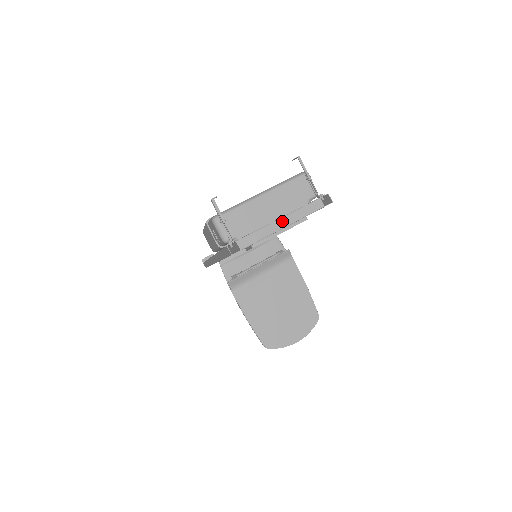
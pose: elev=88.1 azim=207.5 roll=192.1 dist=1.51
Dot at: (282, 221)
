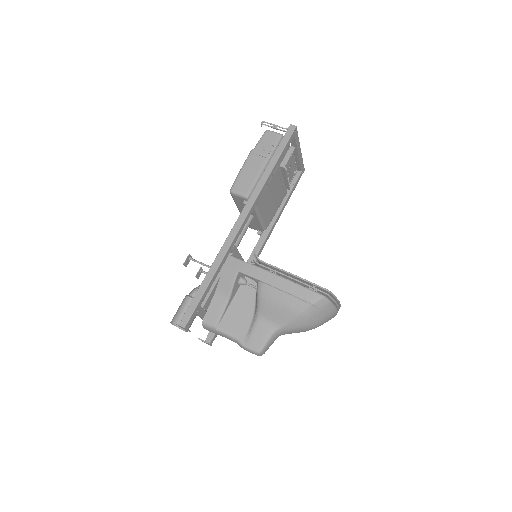
Dot at: occluded
